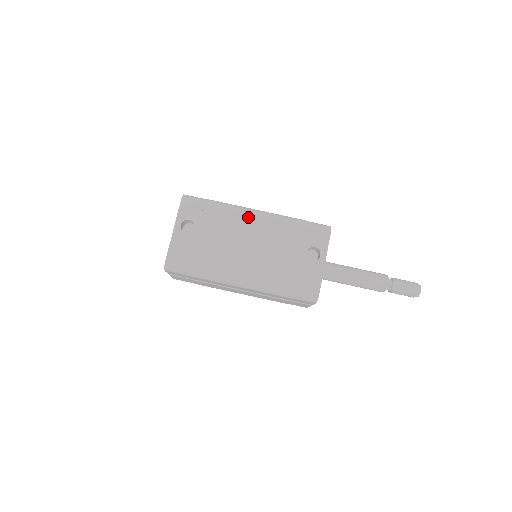
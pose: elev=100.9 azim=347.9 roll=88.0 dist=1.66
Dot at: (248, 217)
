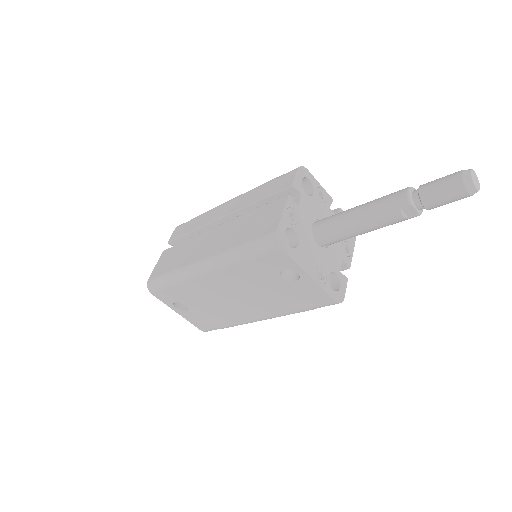
Dot at: (203, 279)
